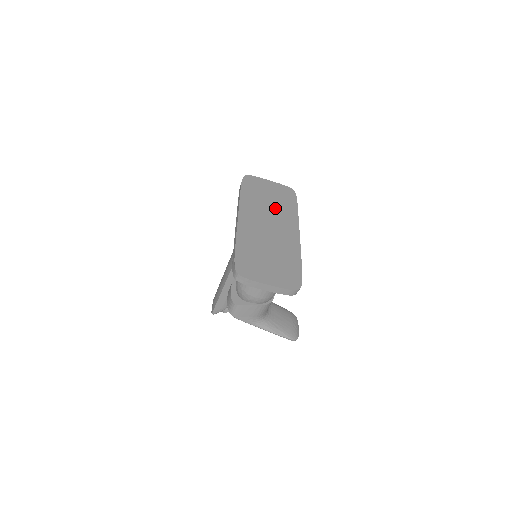
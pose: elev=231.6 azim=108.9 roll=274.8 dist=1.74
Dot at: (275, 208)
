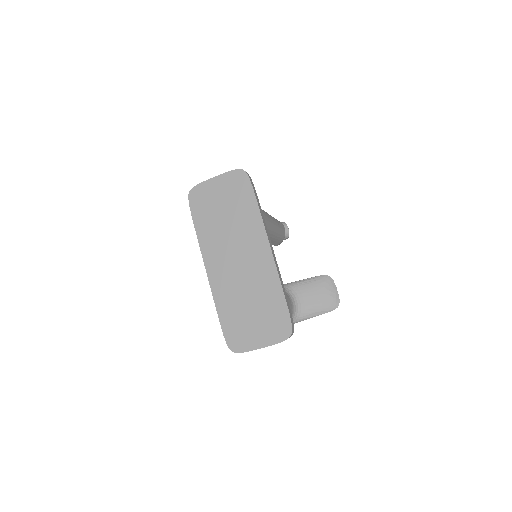
Dot at: (234, 224)
